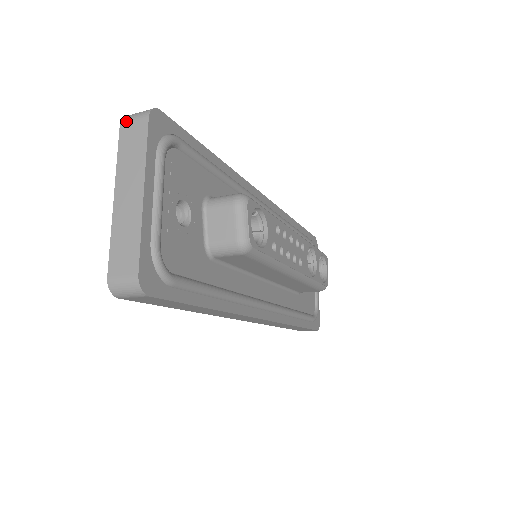
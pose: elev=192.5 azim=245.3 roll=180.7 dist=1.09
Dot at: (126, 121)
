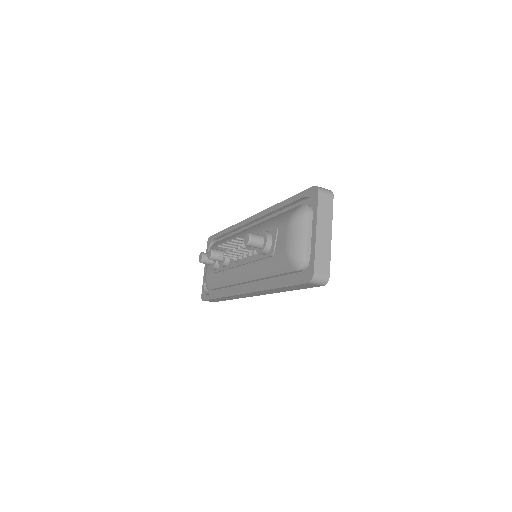
Dot at: (322, 192)
